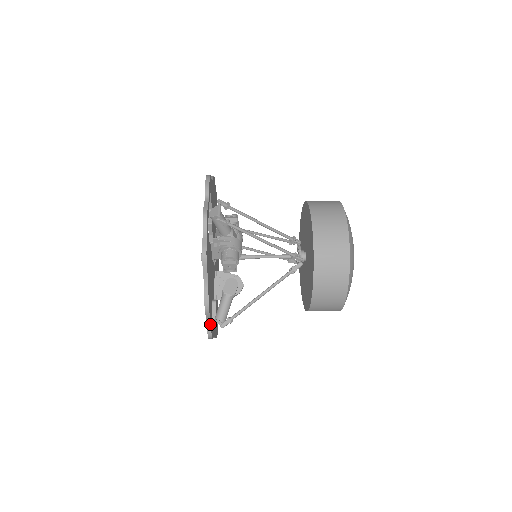
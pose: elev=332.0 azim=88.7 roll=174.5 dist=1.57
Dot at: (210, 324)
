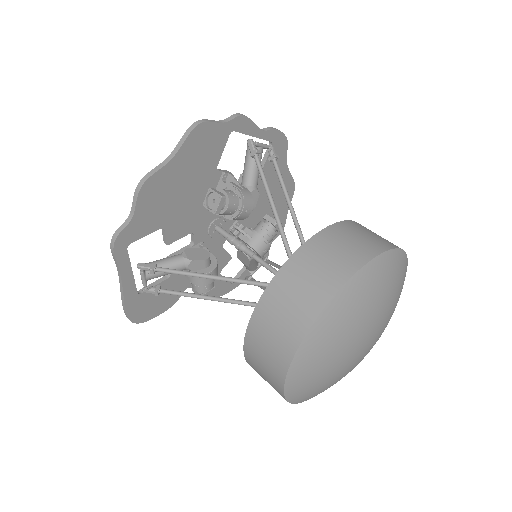
Dot at: (128, 223)
